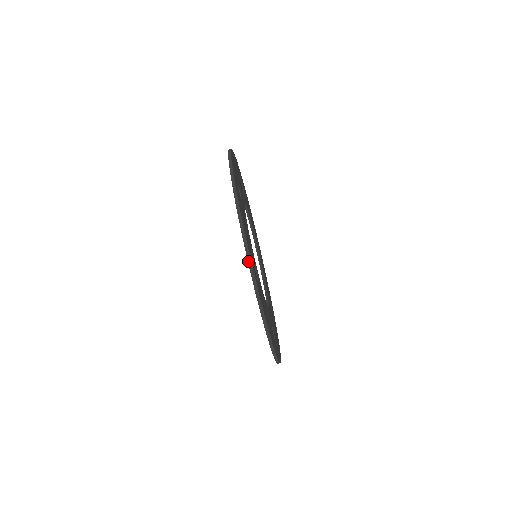
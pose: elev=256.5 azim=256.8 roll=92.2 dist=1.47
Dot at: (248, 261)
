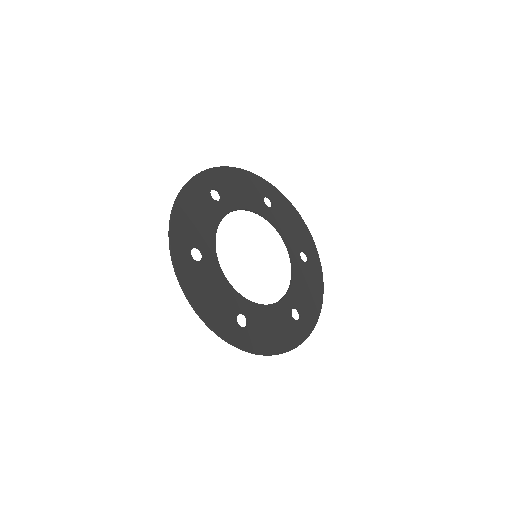
Dot at: (300, 344)
